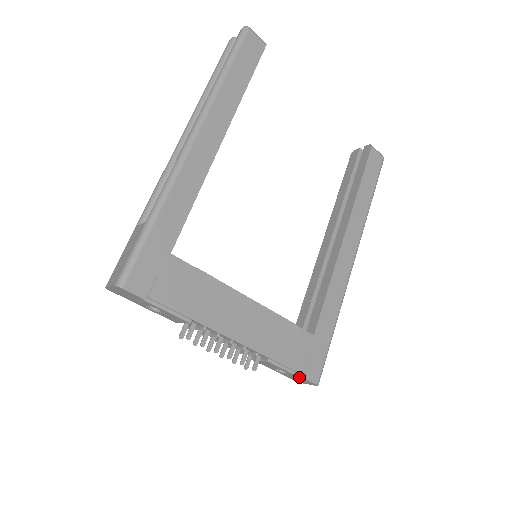
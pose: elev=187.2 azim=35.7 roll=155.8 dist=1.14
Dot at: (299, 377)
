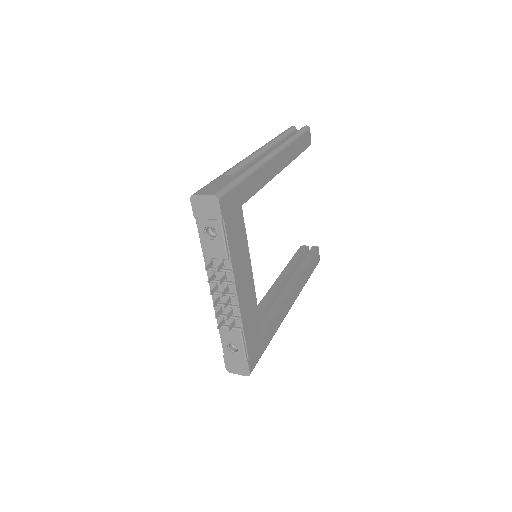
Dot at: (245, 359)
